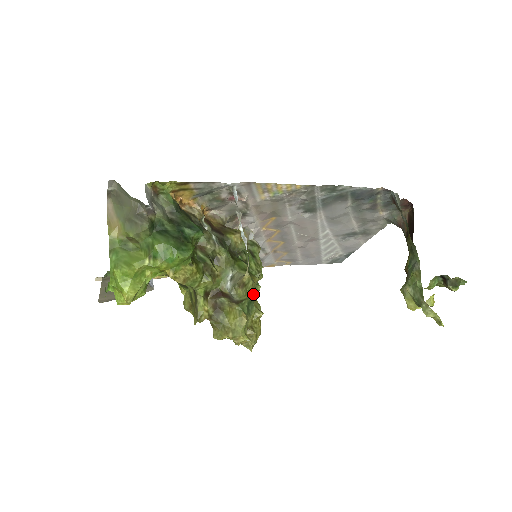
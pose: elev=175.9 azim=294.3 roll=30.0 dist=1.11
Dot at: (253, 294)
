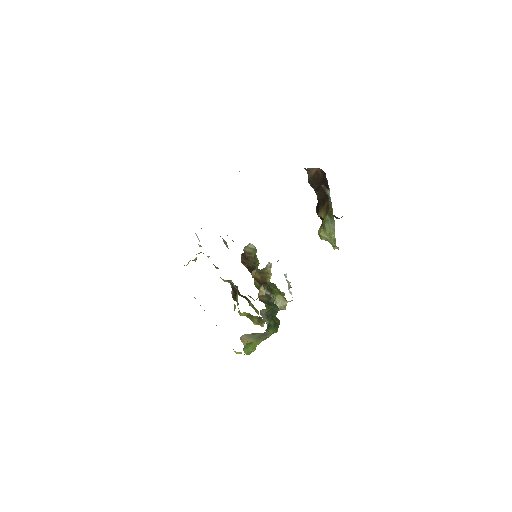
Dot at: occluded
